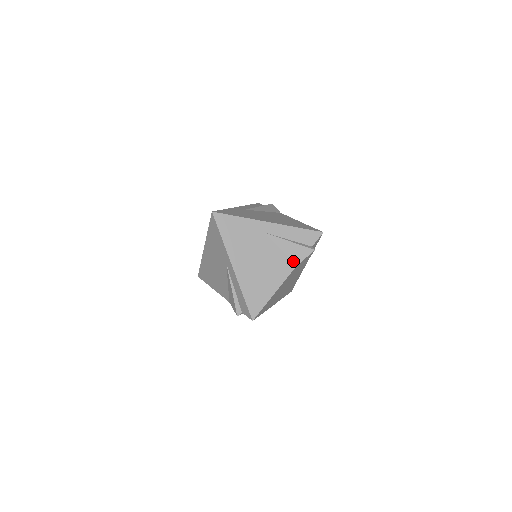
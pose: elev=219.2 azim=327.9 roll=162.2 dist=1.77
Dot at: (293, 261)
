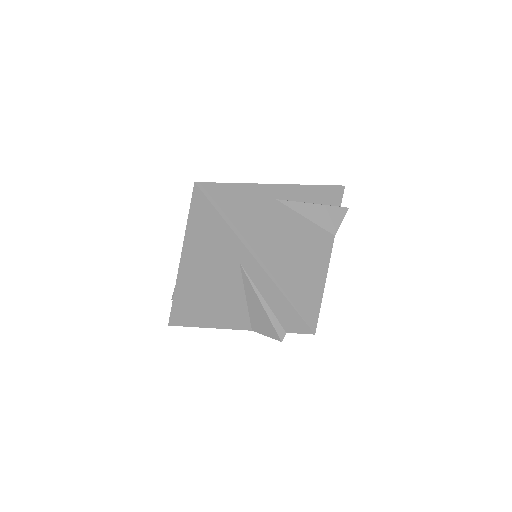
Dot at: (328, 231)
